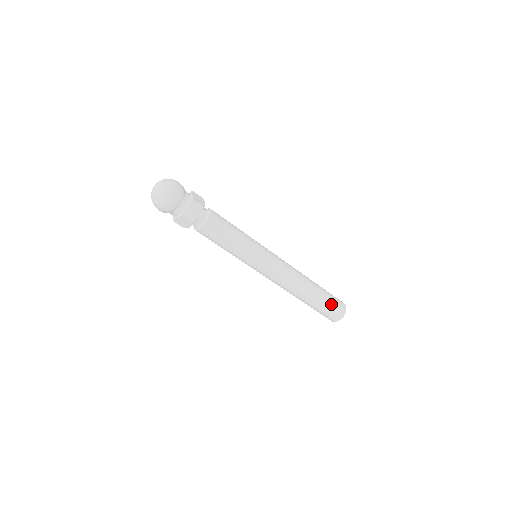
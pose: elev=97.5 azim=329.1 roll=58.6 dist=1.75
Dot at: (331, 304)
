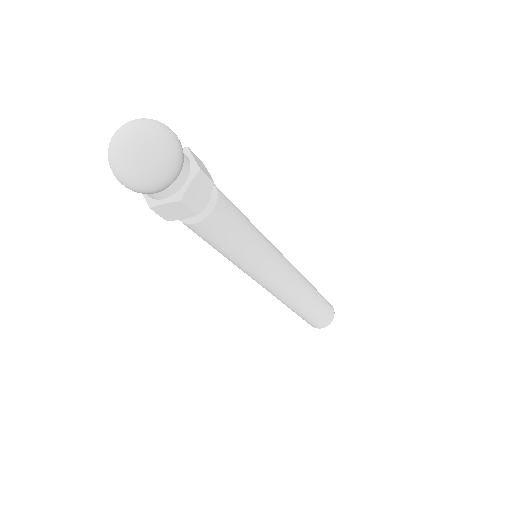
Dot at: occluded
